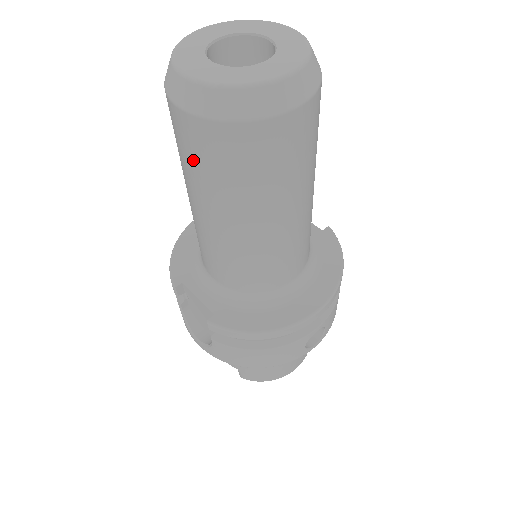
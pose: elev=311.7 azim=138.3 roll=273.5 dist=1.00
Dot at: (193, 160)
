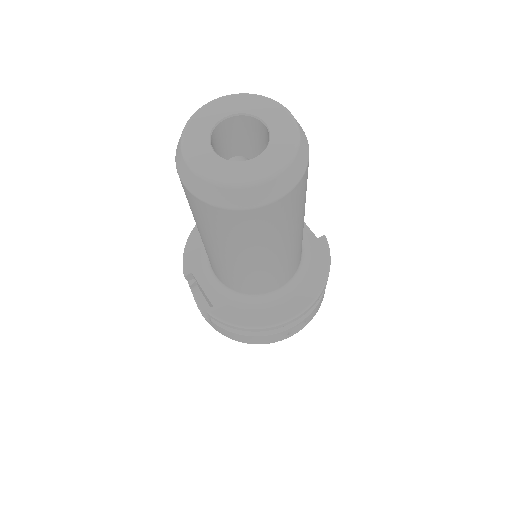
Dot at: (196, 214)
